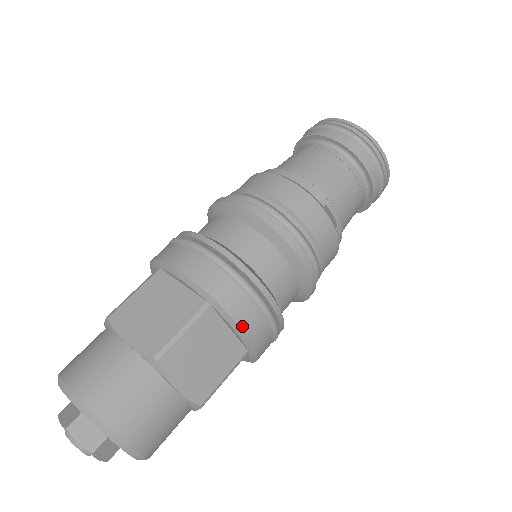
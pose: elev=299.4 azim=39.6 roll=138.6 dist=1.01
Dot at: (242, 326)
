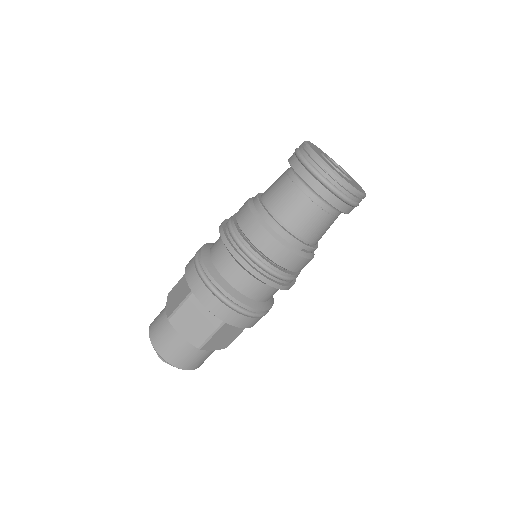
Dot at: (245, 327)
